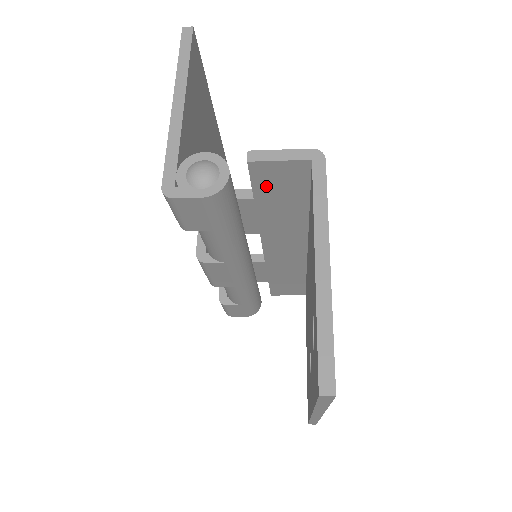
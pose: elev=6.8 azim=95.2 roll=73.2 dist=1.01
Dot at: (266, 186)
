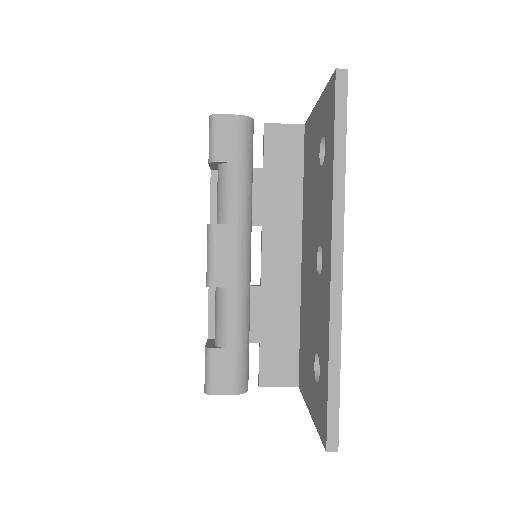
Dot at: (274, 153)
